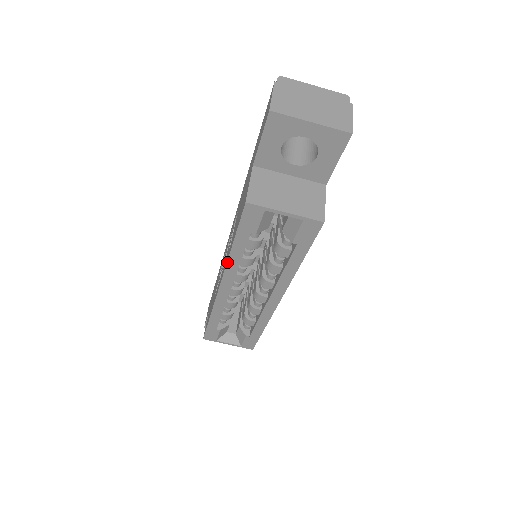
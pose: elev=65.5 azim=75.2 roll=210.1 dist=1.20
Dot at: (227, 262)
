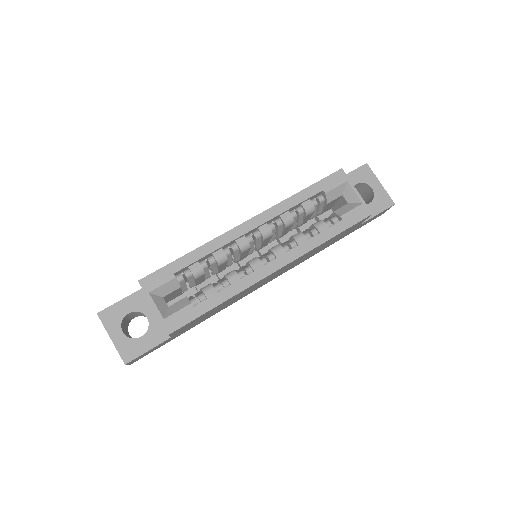
Dot at: (281, 202)
